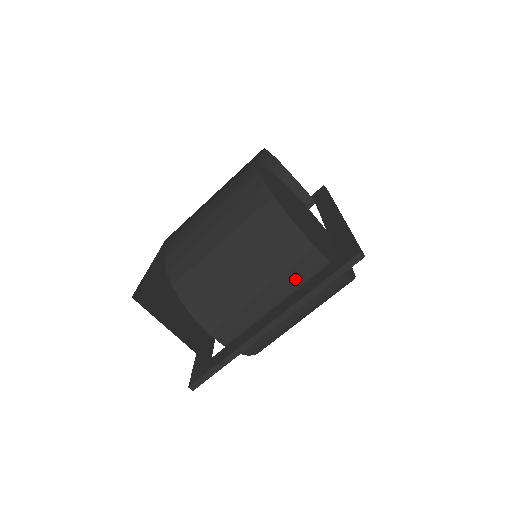
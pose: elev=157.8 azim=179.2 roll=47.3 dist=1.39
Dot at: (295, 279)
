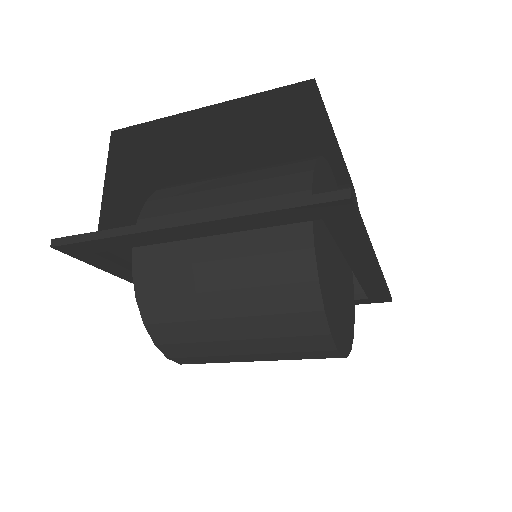
Dot at: (262, 242)
